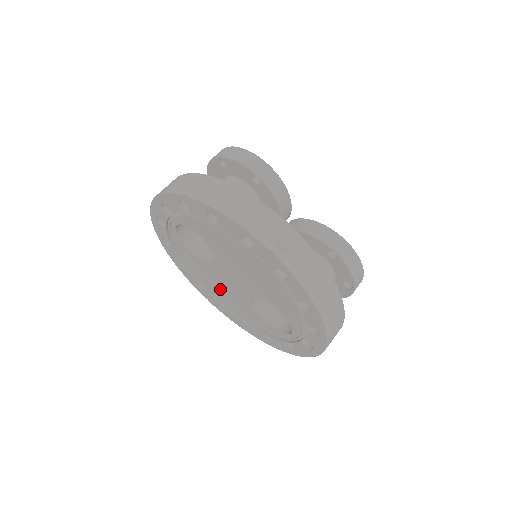
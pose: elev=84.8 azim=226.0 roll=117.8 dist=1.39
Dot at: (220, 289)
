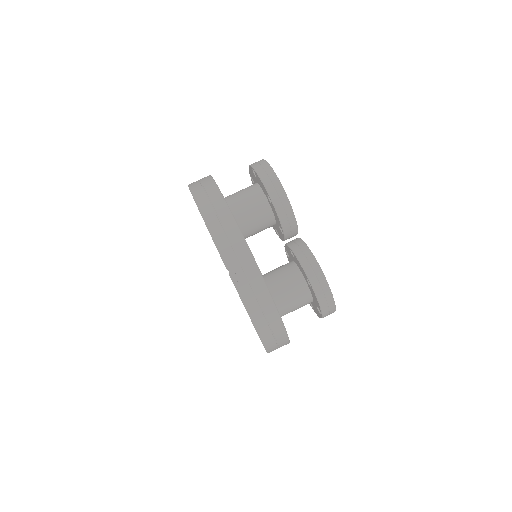
Dot at: occluded
